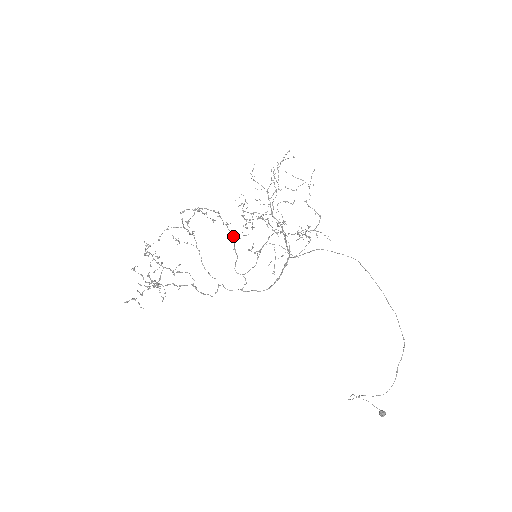
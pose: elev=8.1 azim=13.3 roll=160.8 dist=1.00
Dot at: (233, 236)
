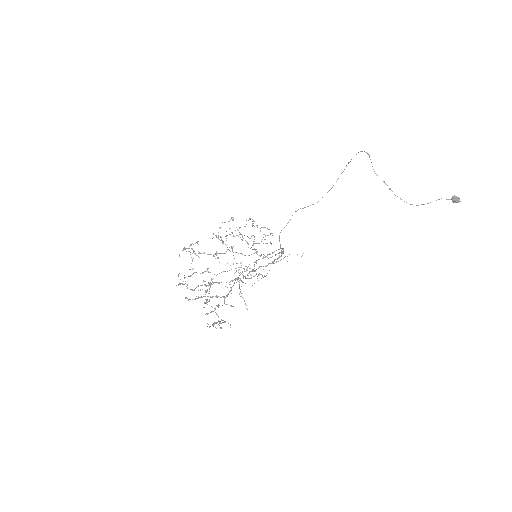
Dot at: (215, 235)
